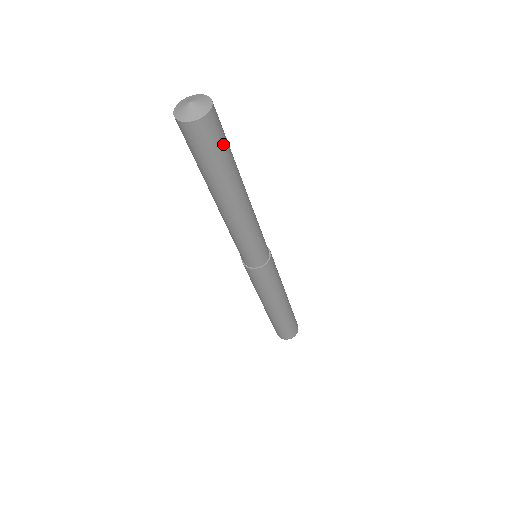
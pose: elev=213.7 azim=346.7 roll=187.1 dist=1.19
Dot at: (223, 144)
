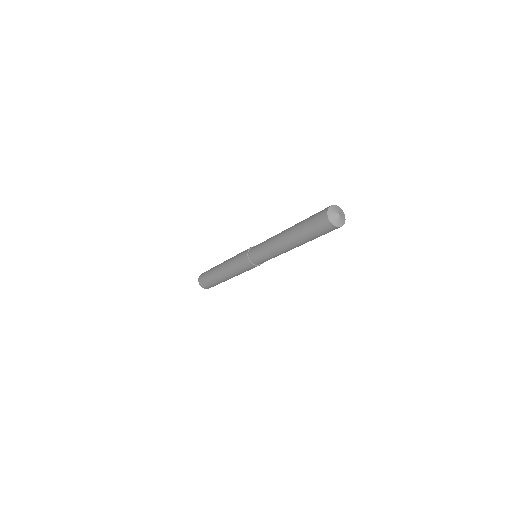
Dot at: occluded
